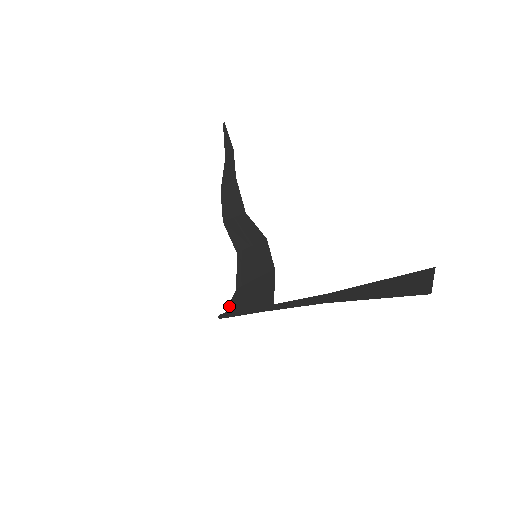
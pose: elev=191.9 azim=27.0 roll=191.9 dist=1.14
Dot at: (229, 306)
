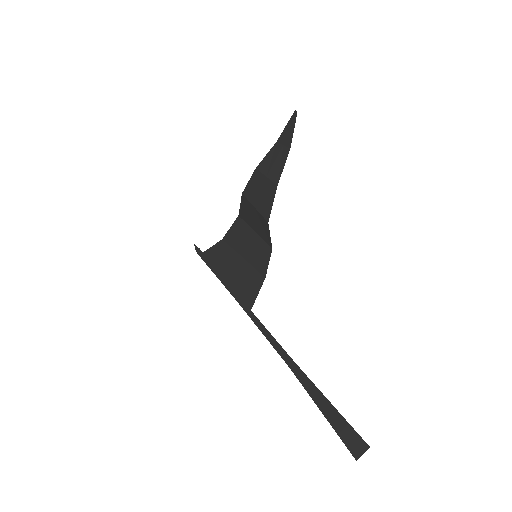
Dot at: (209, 251)
